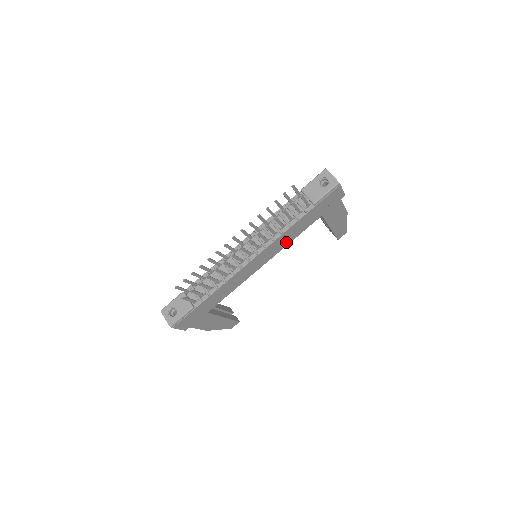
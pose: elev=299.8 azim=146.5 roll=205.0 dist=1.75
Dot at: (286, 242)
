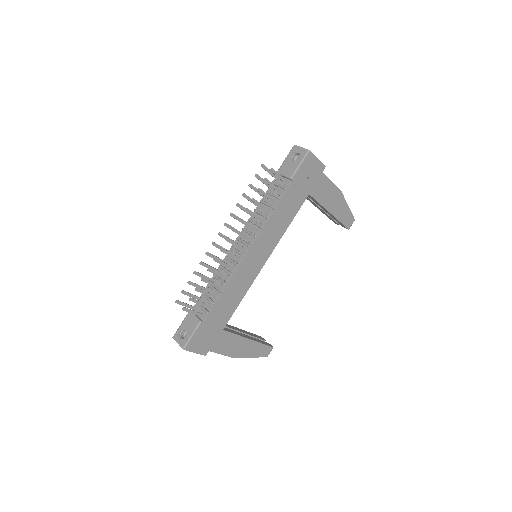
Dot at: (280, 230)
